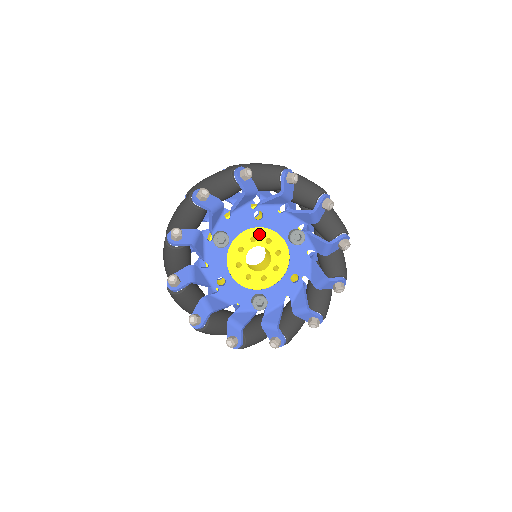
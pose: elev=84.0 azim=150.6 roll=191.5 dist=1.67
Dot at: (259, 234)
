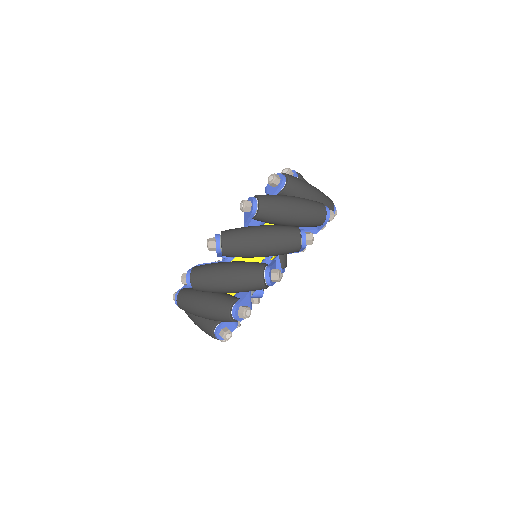
Dot at: occluded
